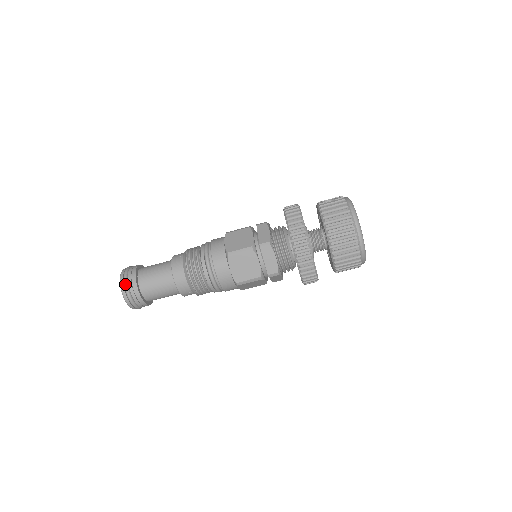
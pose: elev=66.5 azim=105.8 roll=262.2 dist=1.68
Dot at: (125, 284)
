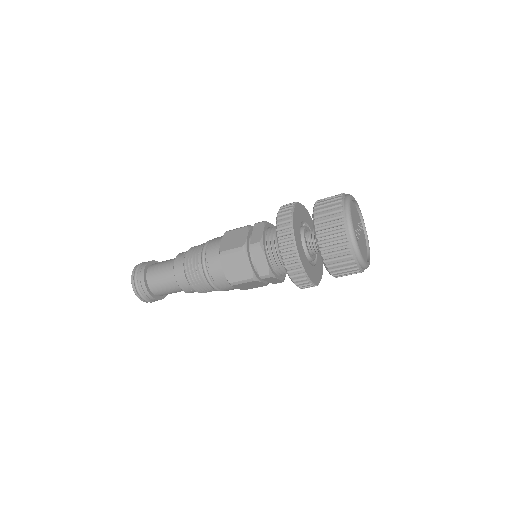
Dot at: (134, 279)
